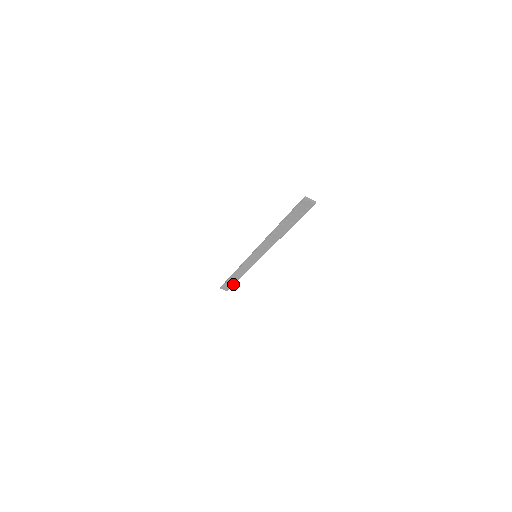
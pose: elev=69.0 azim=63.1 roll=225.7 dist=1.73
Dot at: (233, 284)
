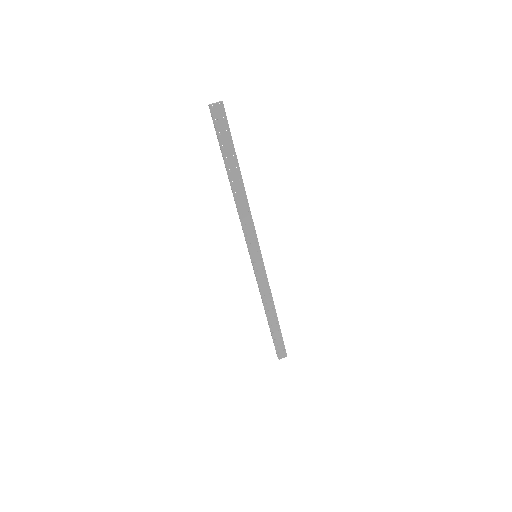
Dot at: (281, 335)
